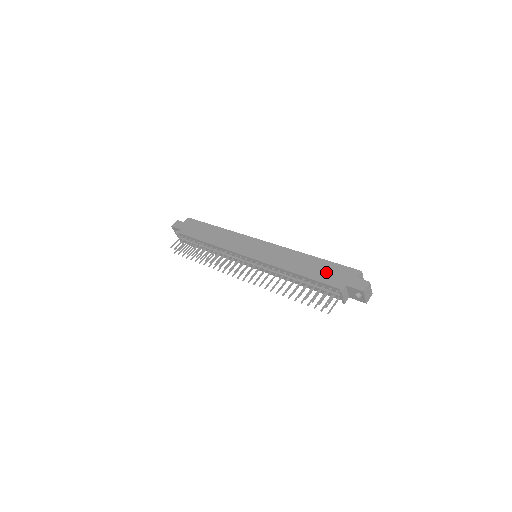
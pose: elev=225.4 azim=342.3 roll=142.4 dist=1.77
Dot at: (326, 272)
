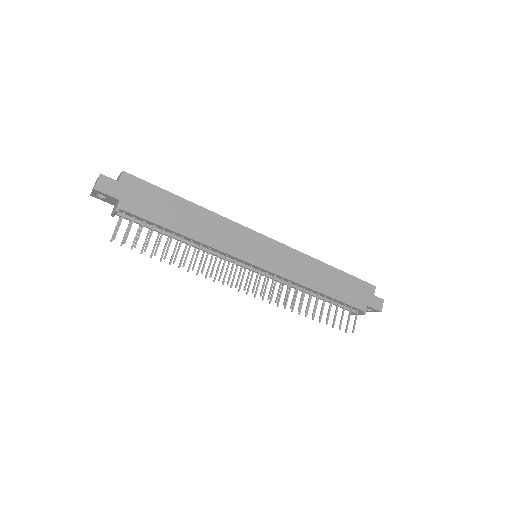
Dot at: (348, 289)
